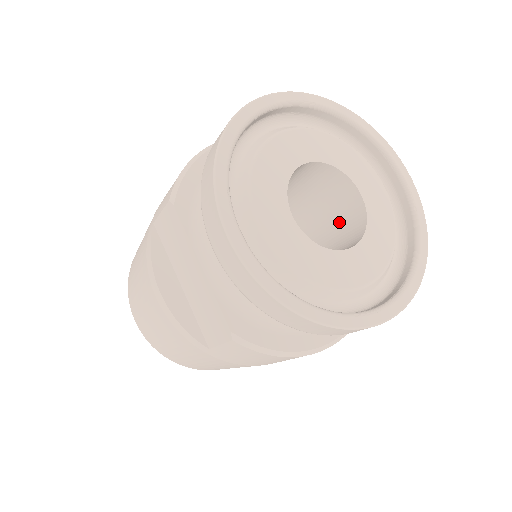
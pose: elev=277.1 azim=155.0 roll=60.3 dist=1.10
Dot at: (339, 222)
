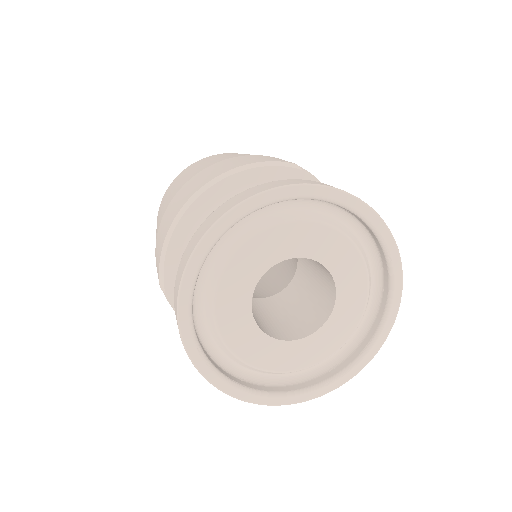
Dot at: (317, 267)
